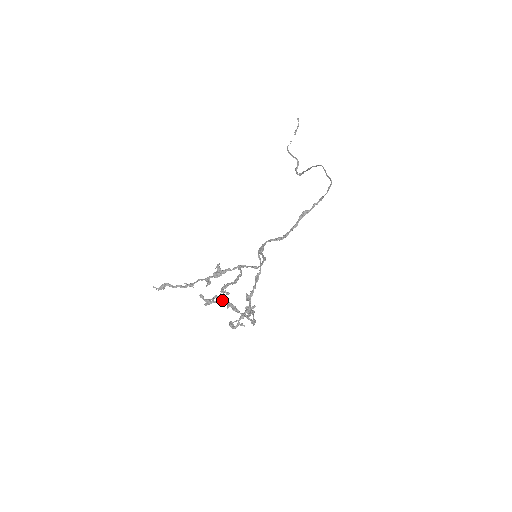
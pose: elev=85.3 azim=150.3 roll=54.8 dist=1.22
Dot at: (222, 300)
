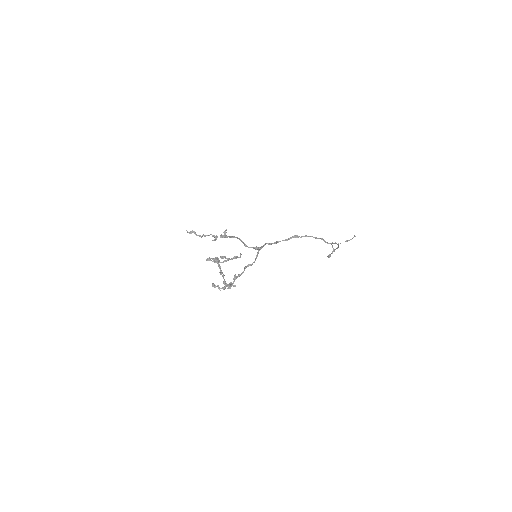
Dot at: occluded
